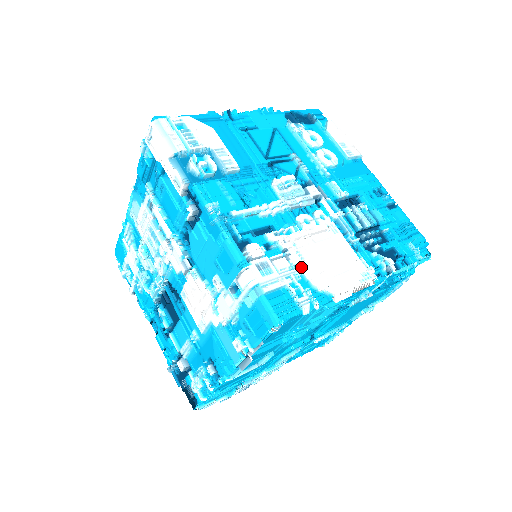
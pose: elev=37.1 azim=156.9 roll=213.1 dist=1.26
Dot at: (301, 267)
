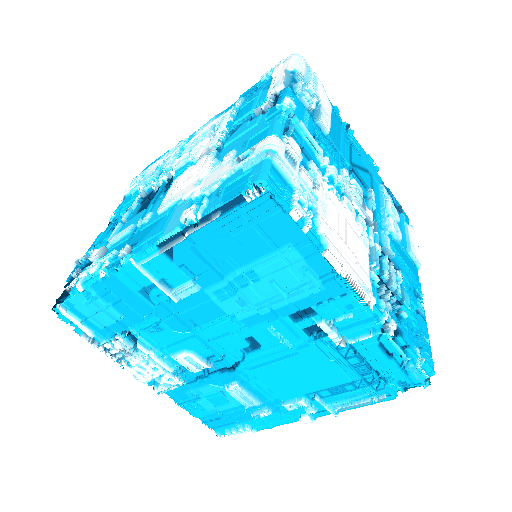
Dot at: (320, 202)
